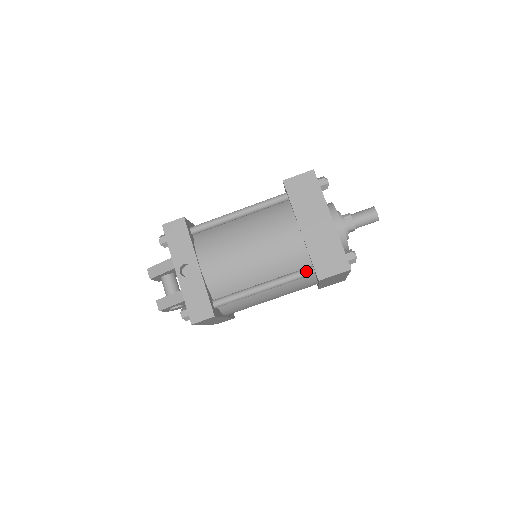
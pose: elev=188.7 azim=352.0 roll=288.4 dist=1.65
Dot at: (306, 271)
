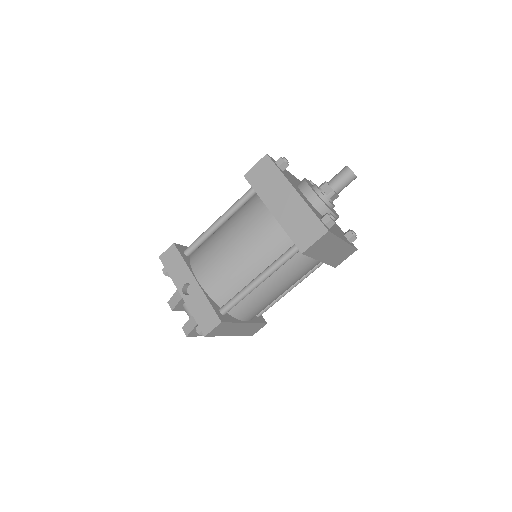
Dot at: (291, 250)
